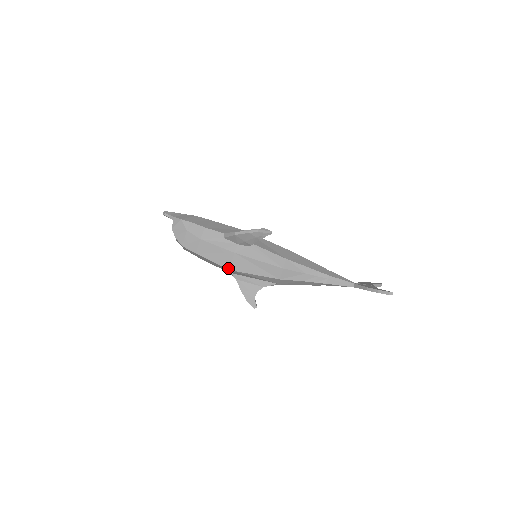
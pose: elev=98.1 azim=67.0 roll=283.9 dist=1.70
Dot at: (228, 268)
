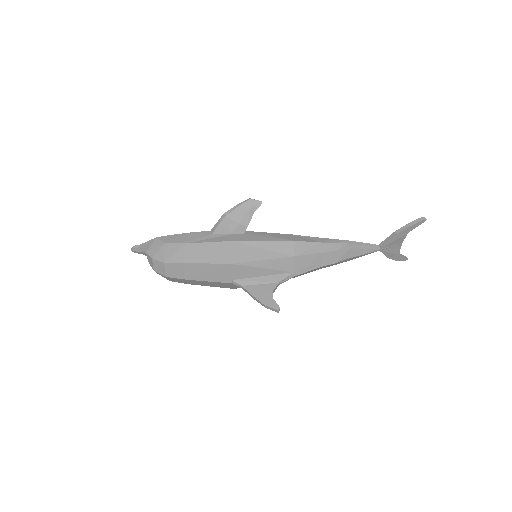
Dot at: (228, 262)
